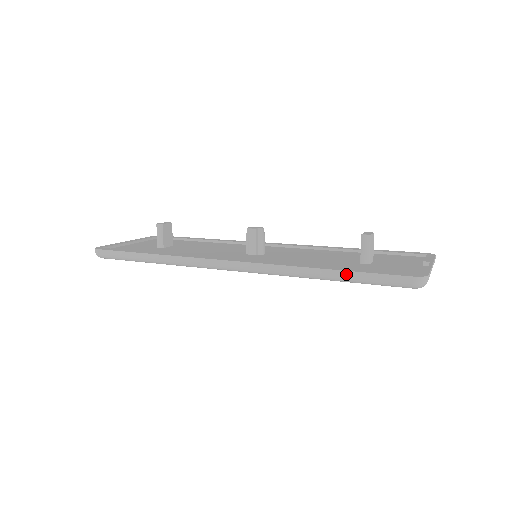
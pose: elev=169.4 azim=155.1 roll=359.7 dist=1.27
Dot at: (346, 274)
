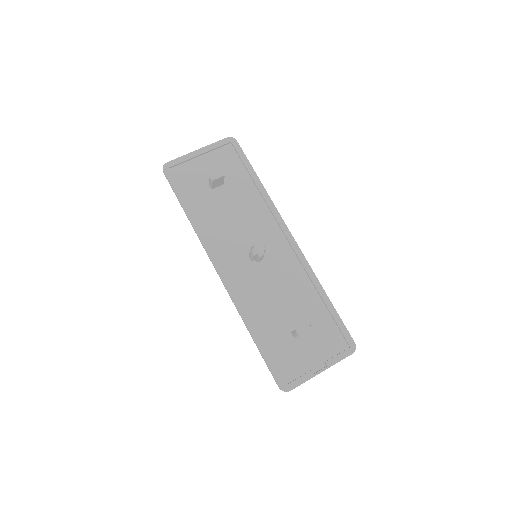
Dot at: (258, 349)
